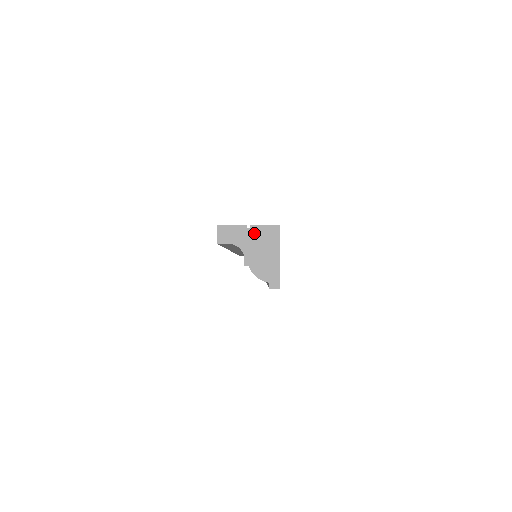
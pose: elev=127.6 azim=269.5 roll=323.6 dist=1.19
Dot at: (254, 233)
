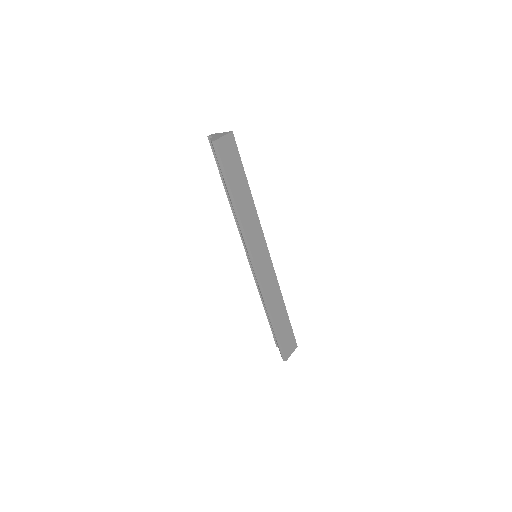
Dot at: (222, 133)
